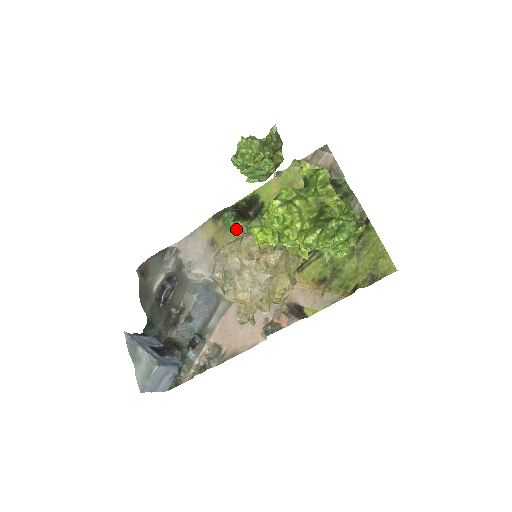
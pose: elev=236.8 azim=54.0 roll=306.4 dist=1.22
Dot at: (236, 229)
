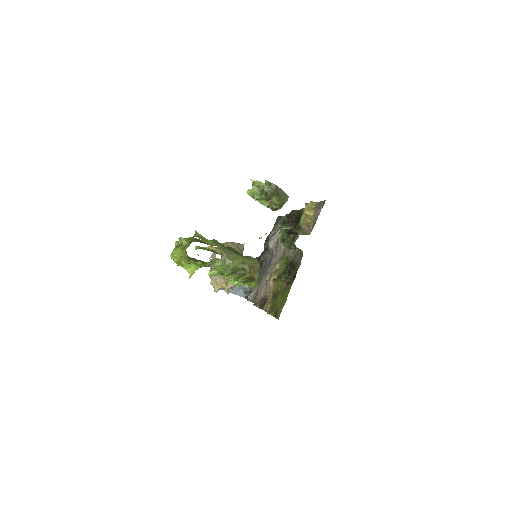
Dot at: (280, 230)
